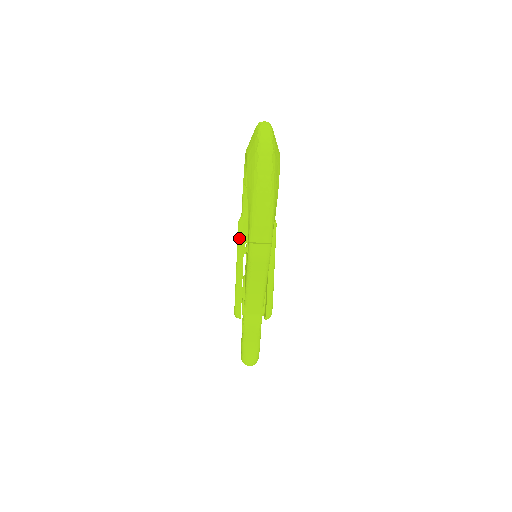
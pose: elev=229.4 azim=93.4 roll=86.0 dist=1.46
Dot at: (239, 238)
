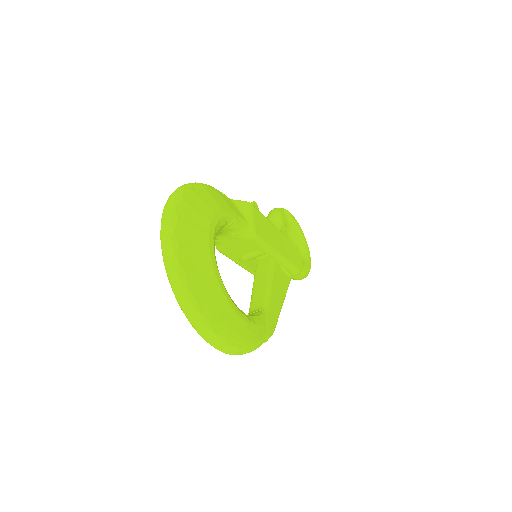
Dot at: occluded
